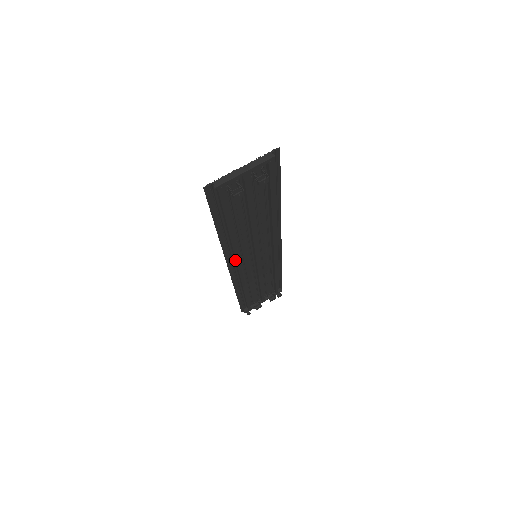
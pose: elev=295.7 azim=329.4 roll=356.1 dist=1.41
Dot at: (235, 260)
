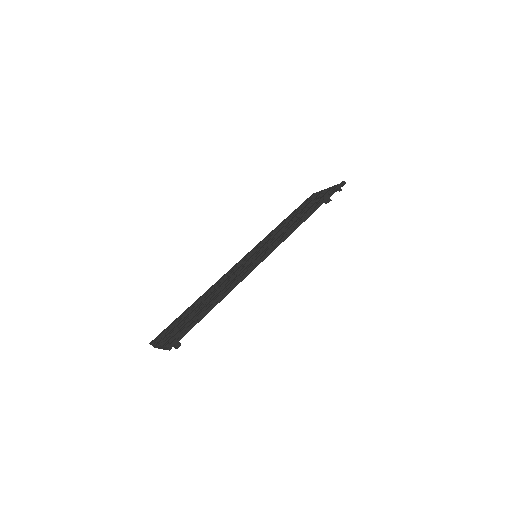
Dot at: occluded
